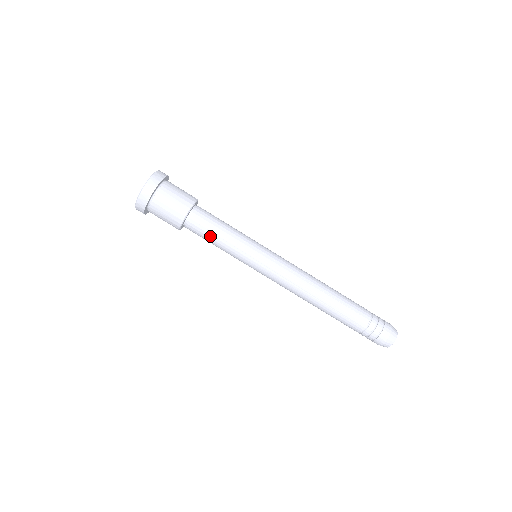
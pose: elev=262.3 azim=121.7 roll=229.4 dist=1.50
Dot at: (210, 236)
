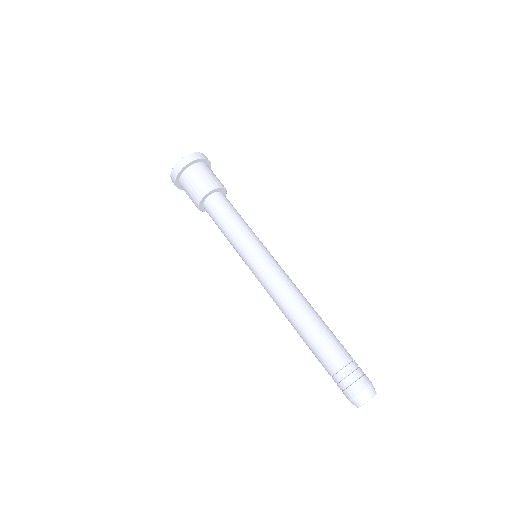
Dot at: (220, 220)
